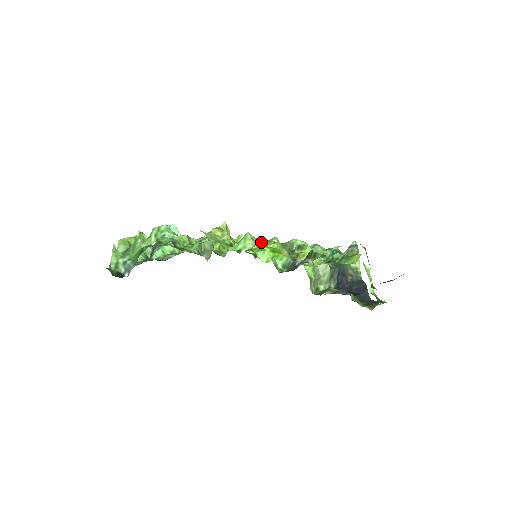
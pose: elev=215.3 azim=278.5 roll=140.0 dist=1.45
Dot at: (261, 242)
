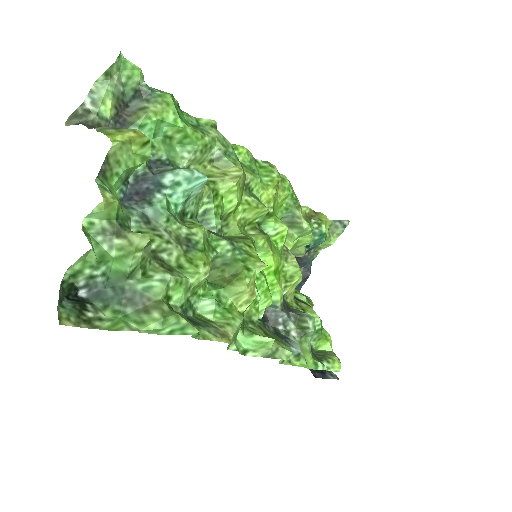
Dot at: (274, 349)
